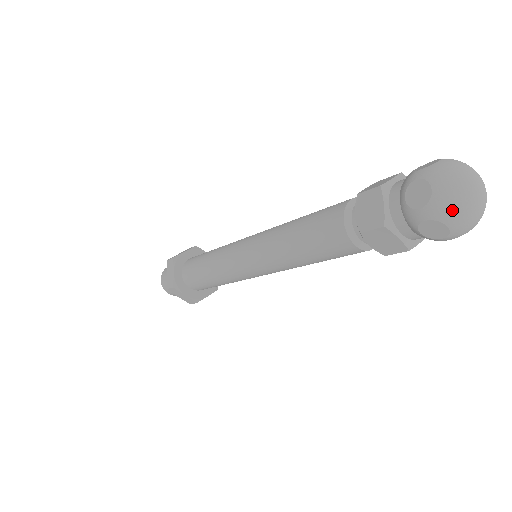
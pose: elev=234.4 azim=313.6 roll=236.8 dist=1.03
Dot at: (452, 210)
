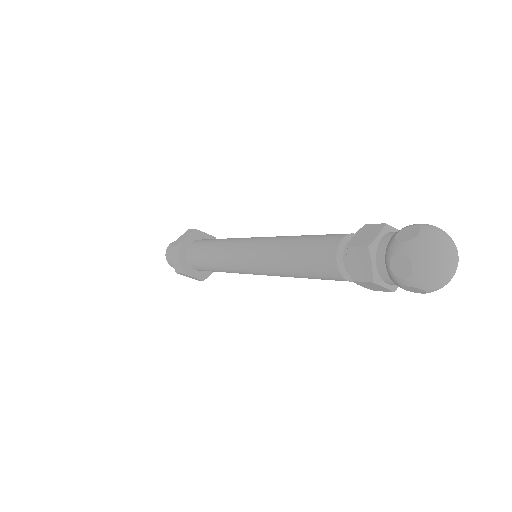
Dot at: (429, 282)
